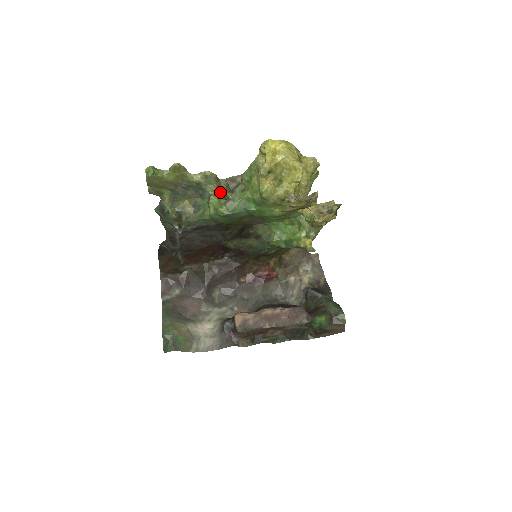
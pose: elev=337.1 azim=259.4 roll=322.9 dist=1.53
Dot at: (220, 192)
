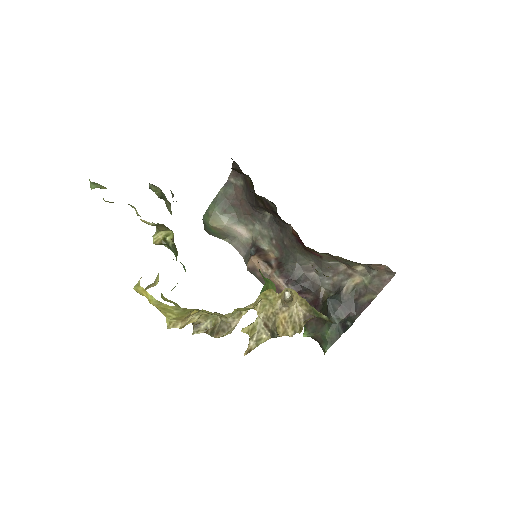
Dot at: (169, 229)
